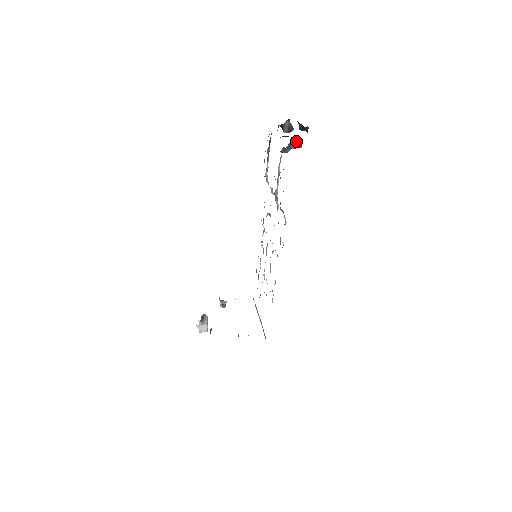
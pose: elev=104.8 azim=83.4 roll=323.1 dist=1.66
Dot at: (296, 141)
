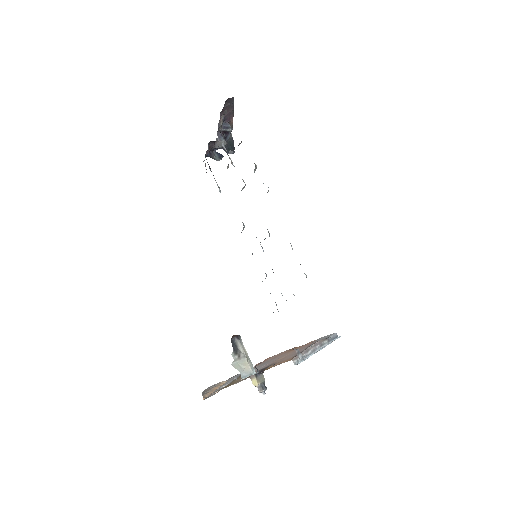
Dot at: (225, 124)
